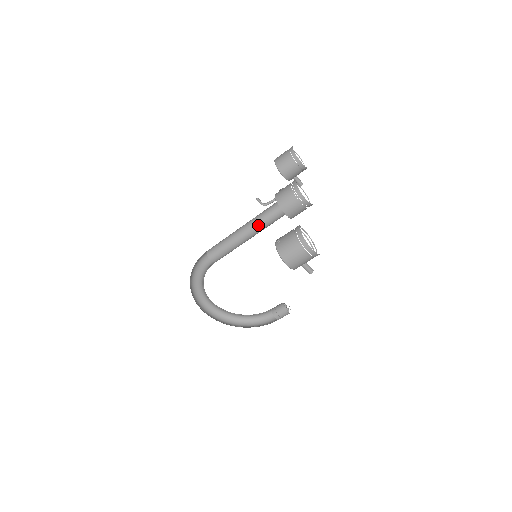
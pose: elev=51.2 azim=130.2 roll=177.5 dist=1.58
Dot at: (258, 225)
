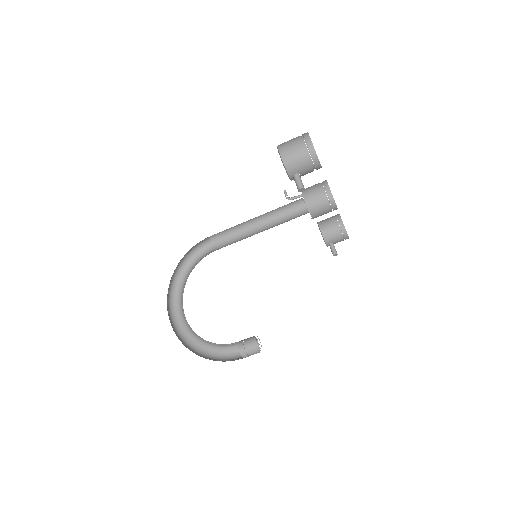
Dot at: (274, 212)
